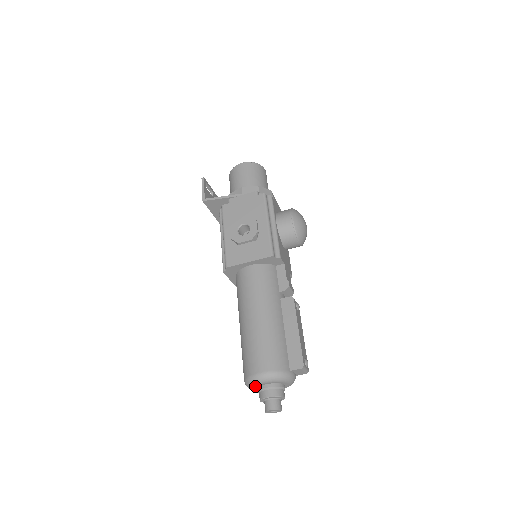
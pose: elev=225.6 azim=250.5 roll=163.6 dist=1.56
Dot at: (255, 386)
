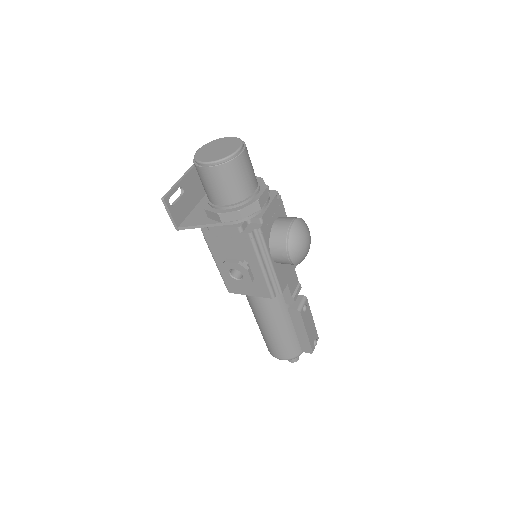
Dot at: occluded
